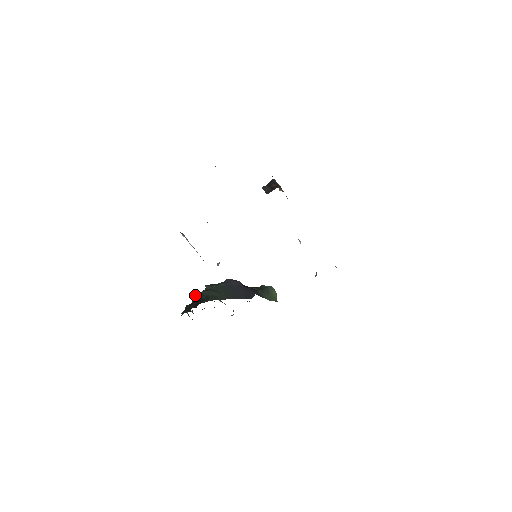
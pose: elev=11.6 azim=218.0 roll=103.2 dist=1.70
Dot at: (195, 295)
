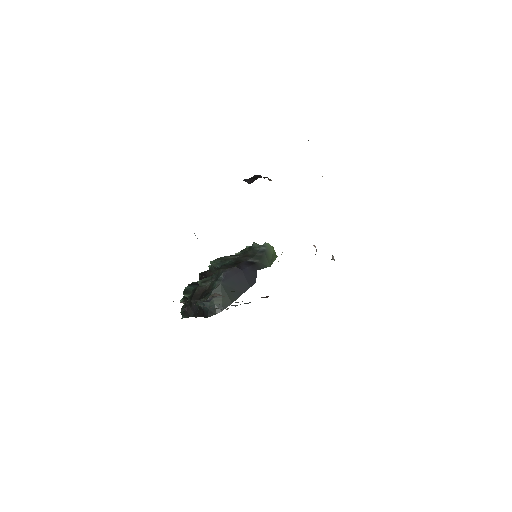
Dot at: (186, 288)
